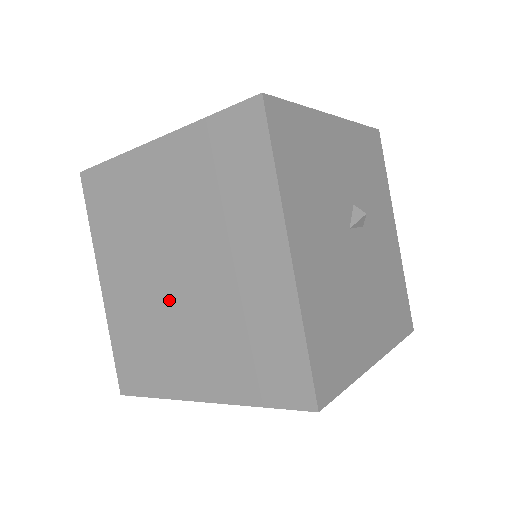
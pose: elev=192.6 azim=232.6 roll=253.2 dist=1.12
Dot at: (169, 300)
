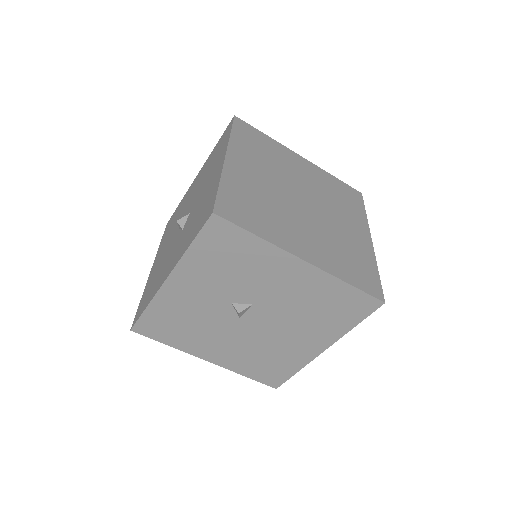
Dot at: occluded
